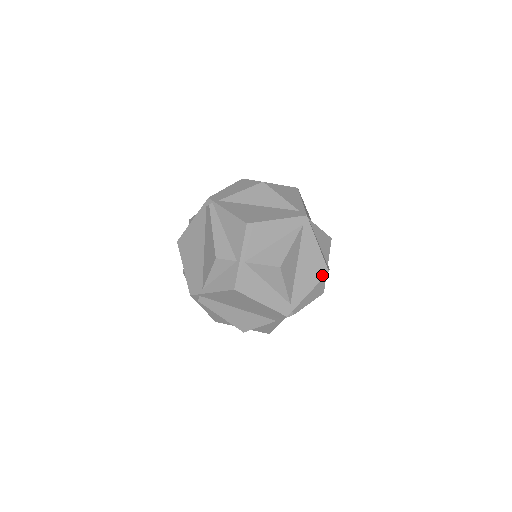
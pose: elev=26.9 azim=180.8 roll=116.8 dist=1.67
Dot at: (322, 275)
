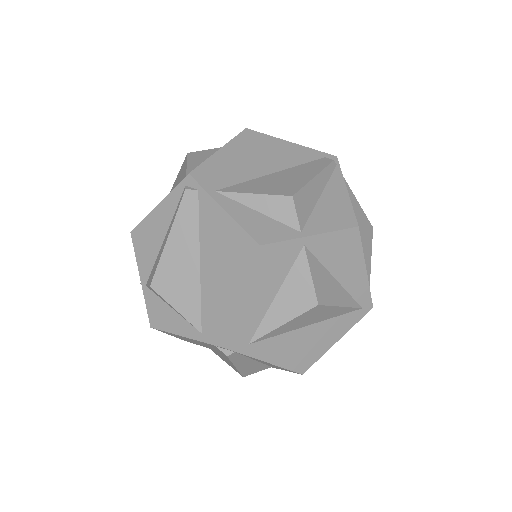
Dot at: (297, 368)
